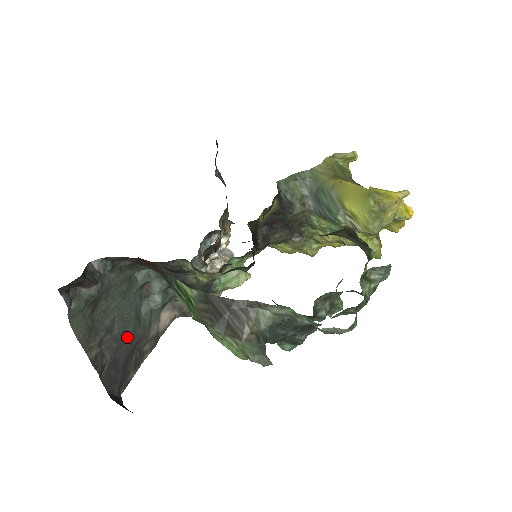
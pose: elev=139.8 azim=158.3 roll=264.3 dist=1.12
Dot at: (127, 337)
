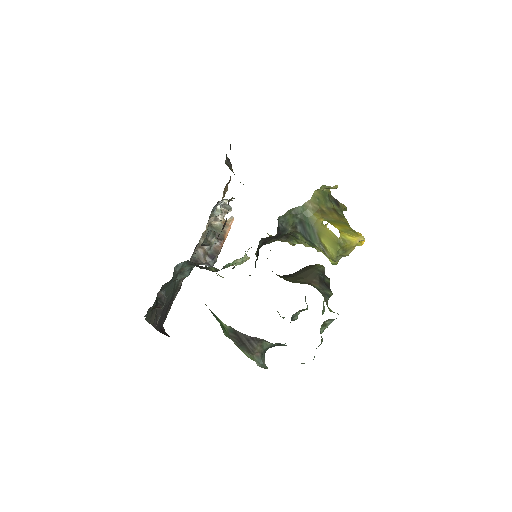
Dot at: (169, 301)
